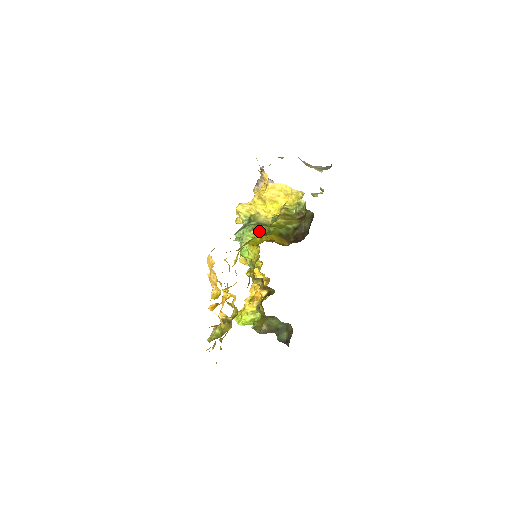
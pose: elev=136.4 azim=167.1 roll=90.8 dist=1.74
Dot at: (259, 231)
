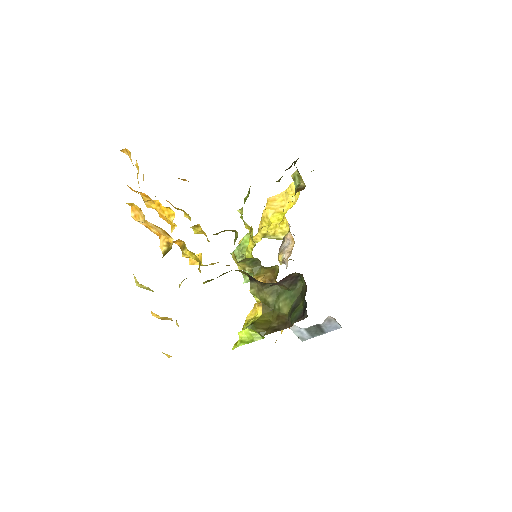
Dot at: occluded
